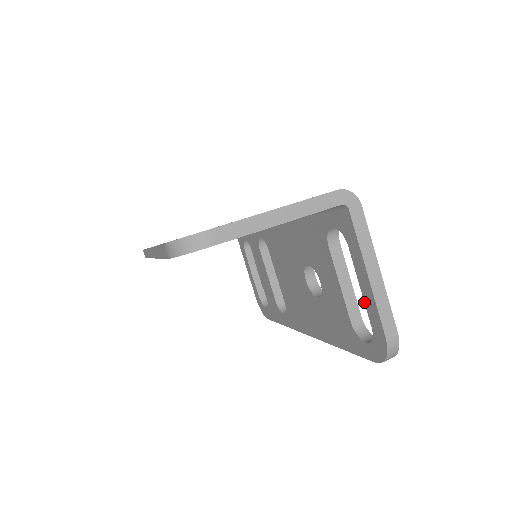
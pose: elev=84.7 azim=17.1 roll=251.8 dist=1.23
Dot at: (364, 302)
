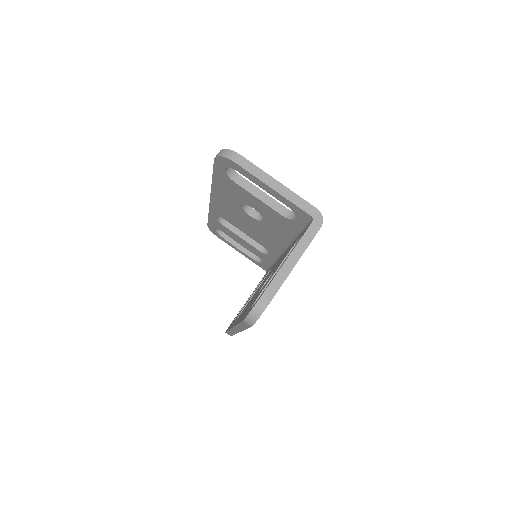
Dot at: occluded
